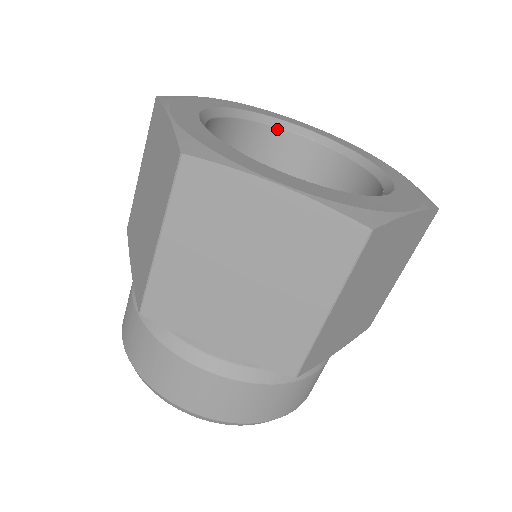
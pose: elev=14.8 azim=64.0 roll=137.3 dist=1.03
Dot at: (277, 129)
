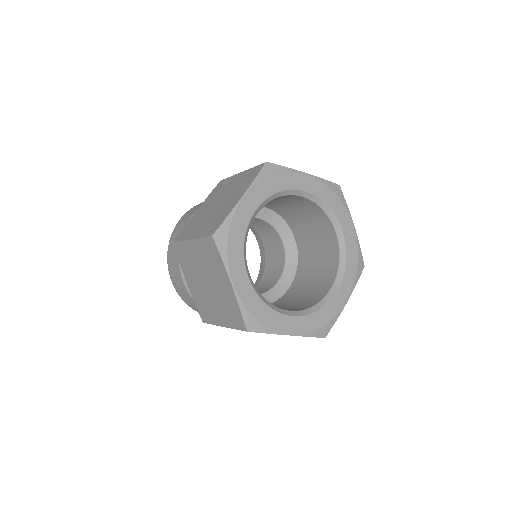
Dot at: occluded
